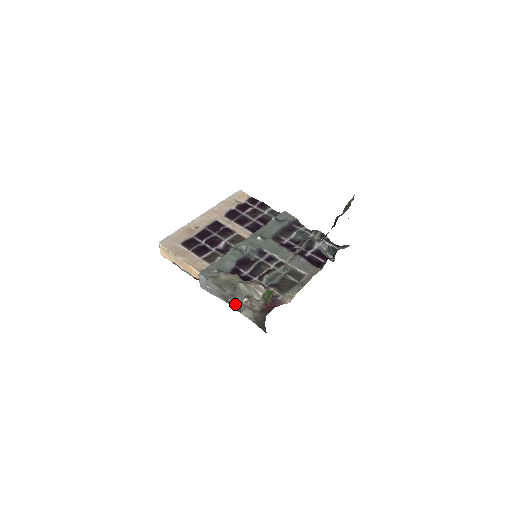
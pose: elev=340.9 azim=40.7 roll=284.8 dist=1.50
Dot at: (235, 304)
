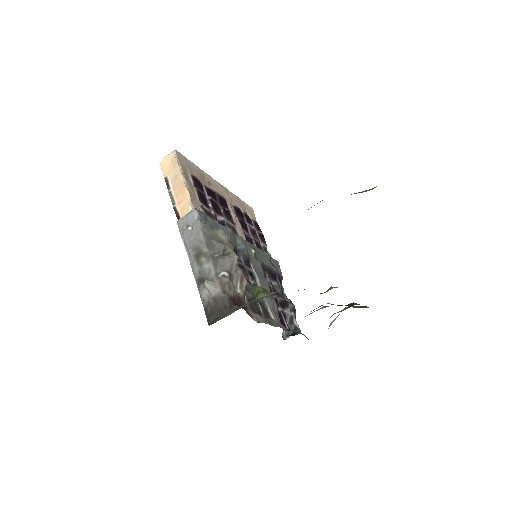
Dot at: (206, 267)
